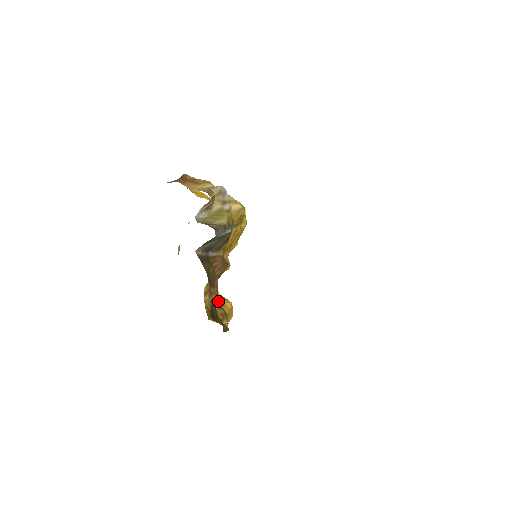
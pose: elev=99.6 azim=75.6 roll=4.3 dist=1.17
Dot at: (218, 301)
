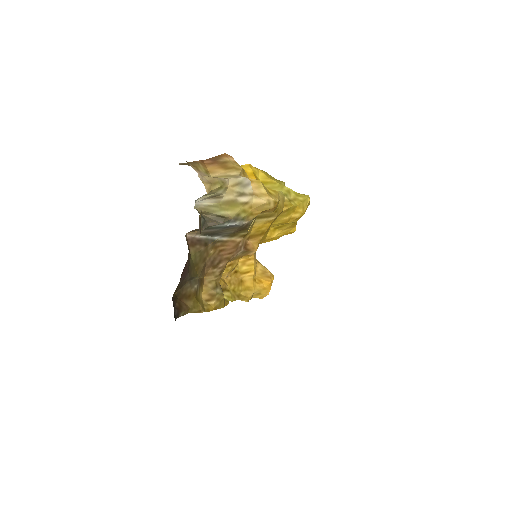
Dot at: (251, 277)
